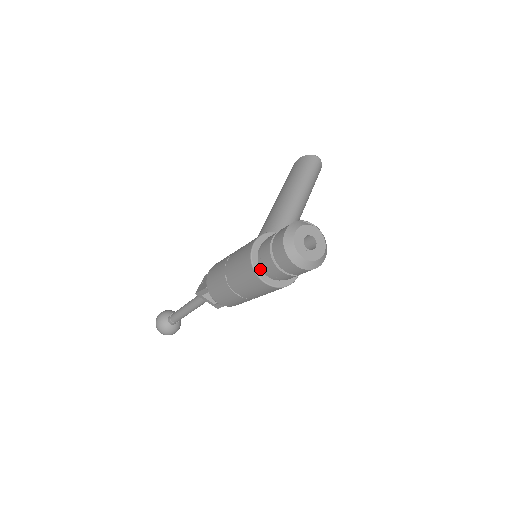
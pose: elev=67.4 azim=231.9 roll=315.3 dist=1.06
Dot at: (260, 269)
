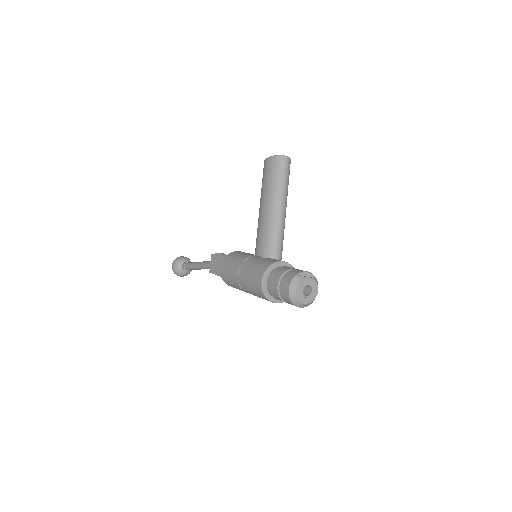
Dot at: (271, 296)
